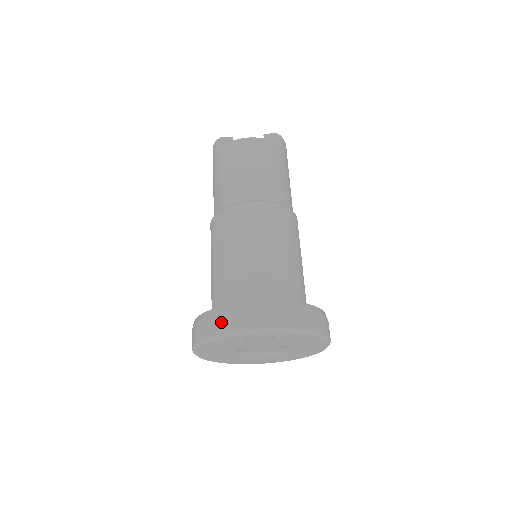
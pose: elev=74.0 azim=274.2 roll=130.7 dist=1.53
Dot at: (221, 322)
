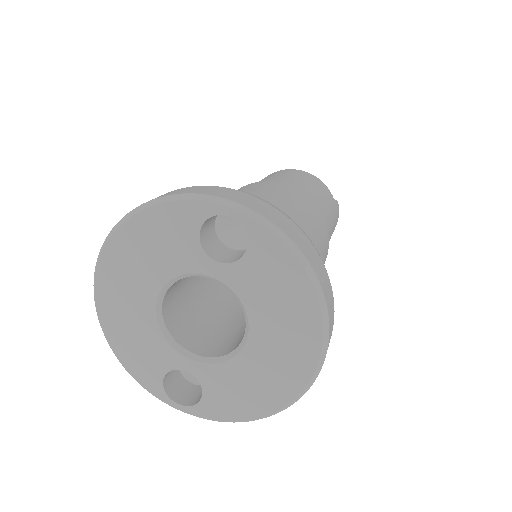
Dot at: (180, 190)
